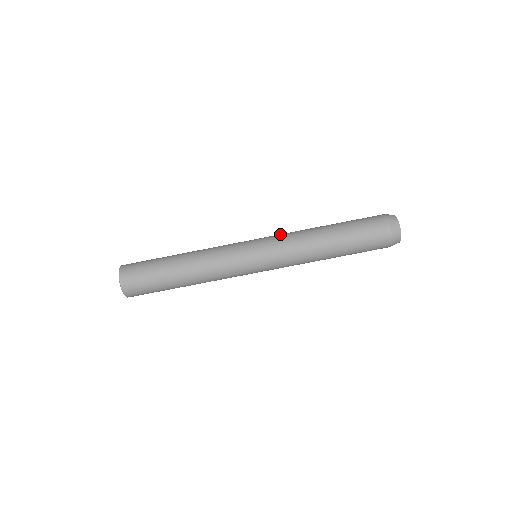
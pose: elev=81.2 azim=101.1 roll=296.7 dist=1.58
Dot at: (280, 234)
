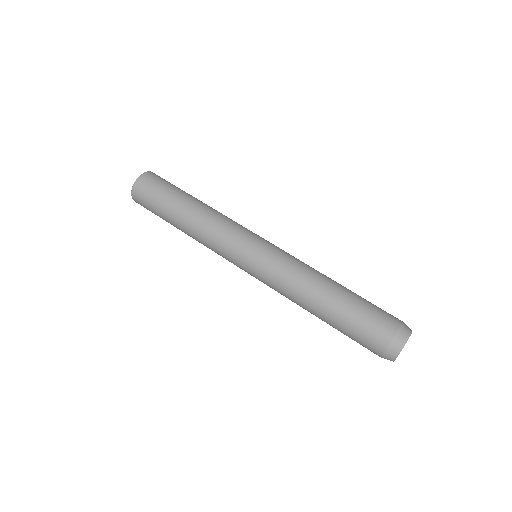
Dot at: (289, 256)
